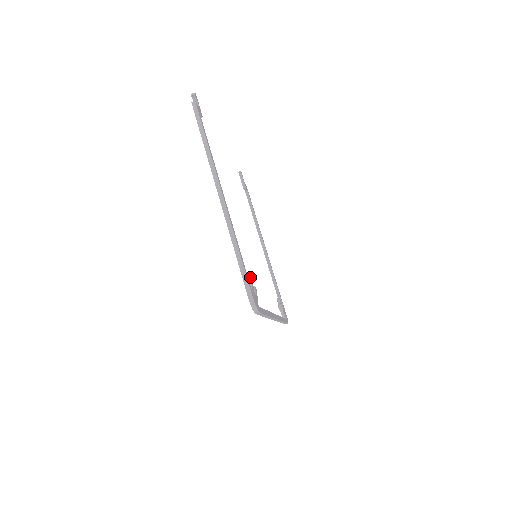
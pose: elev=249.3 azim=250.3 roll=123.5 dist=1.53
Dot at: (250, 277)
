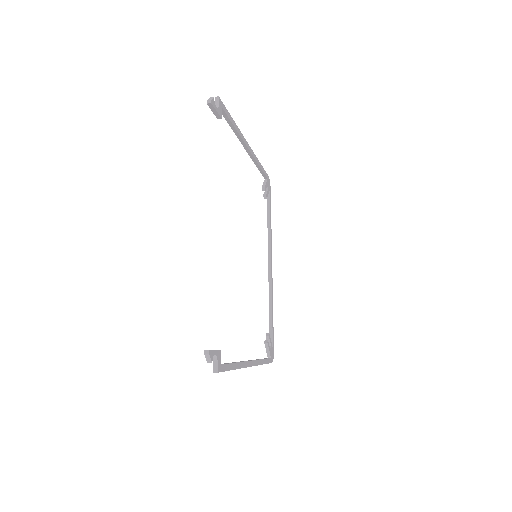
Dot at: (267, 344)
